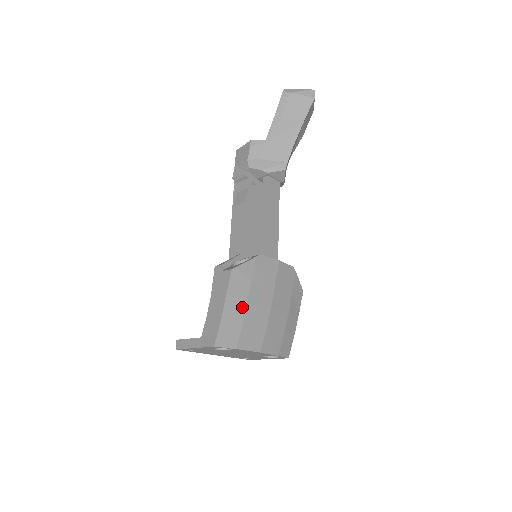
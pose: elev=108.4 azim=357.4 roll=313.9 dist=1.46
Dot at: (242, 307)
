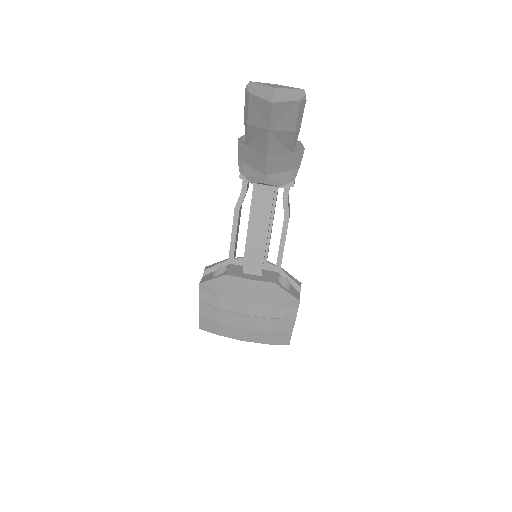
Dot at: (215, 310)
